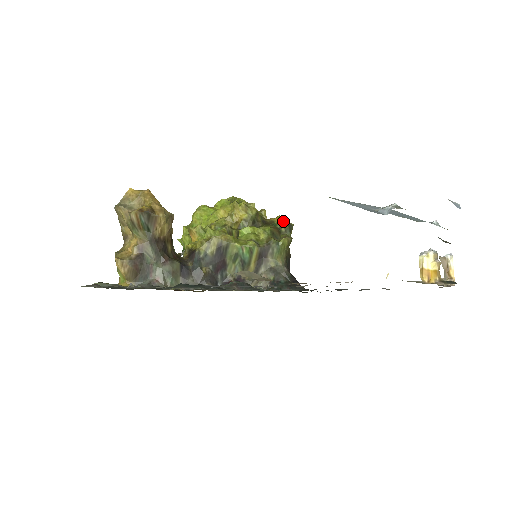
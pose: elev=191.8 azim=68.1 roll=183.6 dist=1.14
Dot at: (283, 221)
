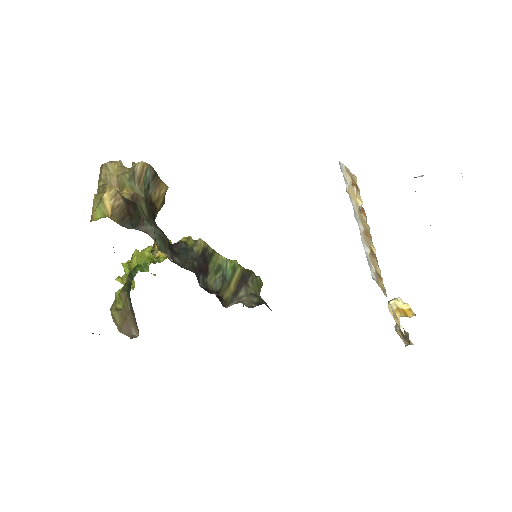
Dot at: occluded
